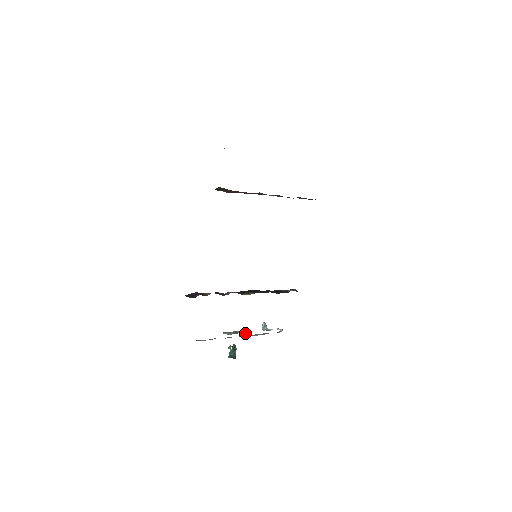
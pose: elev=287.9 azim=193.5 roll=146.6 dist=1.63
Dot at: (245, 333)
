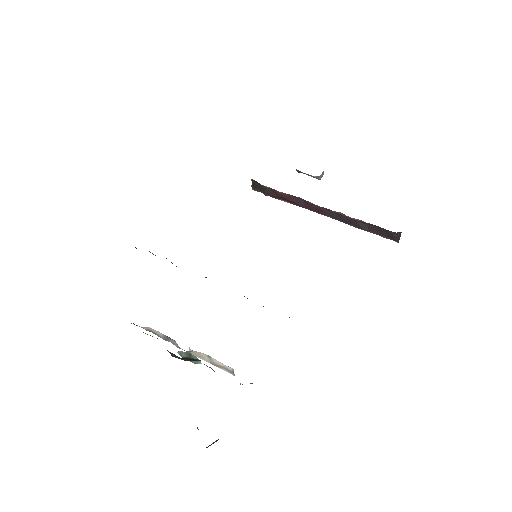
Dot at: occluded
